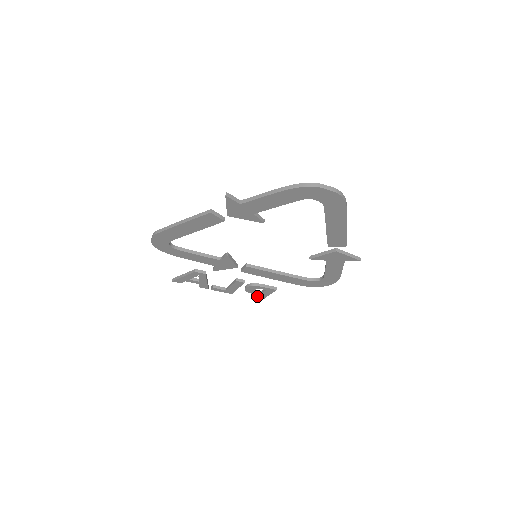
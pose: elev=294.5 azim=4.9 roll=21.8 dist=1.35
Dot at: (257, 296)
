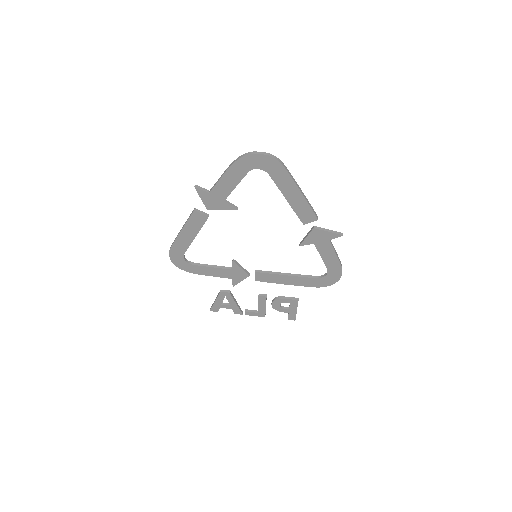
Dot at: (288, 315)
